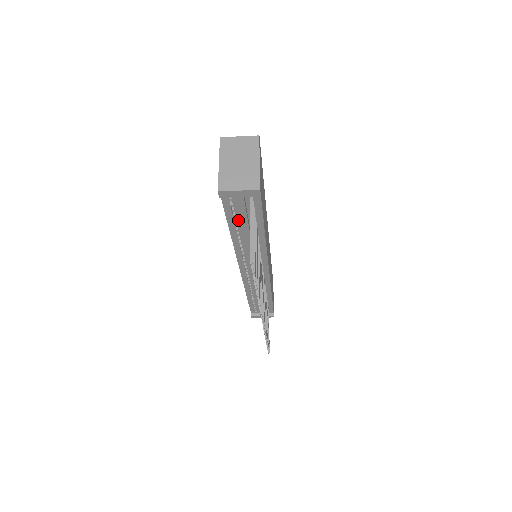
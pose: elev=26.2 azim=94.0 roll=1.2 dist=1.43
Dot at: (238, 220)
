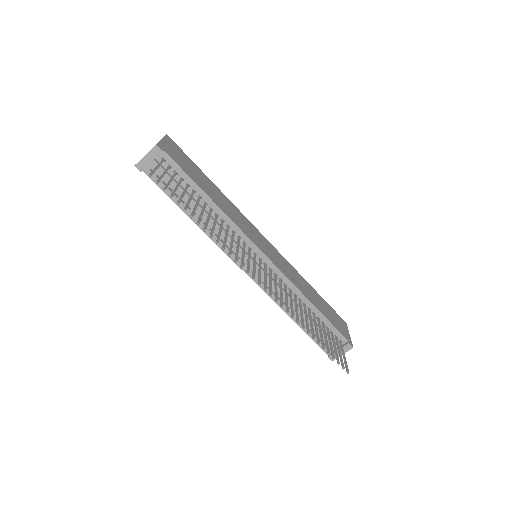
Dot at: occluded
